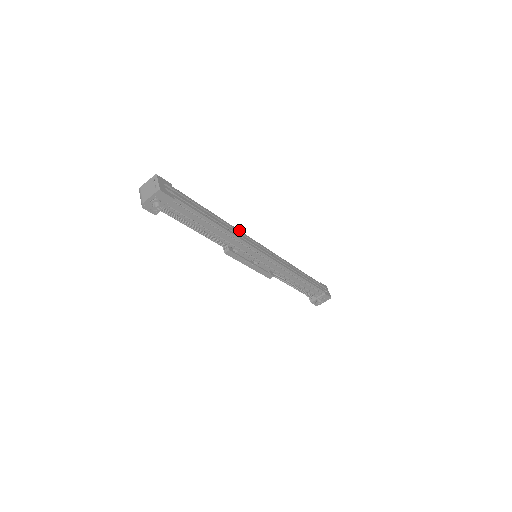
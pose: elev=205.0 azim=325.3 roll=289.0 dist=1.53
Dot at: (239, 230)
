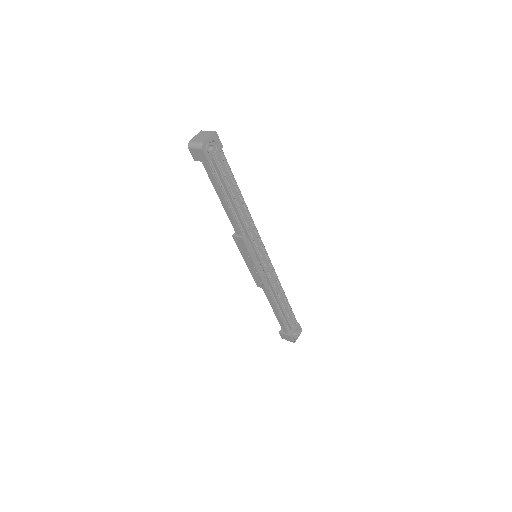
Dot at: occluded
